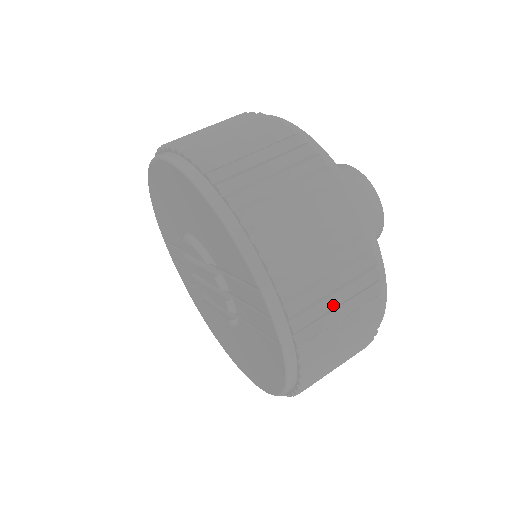
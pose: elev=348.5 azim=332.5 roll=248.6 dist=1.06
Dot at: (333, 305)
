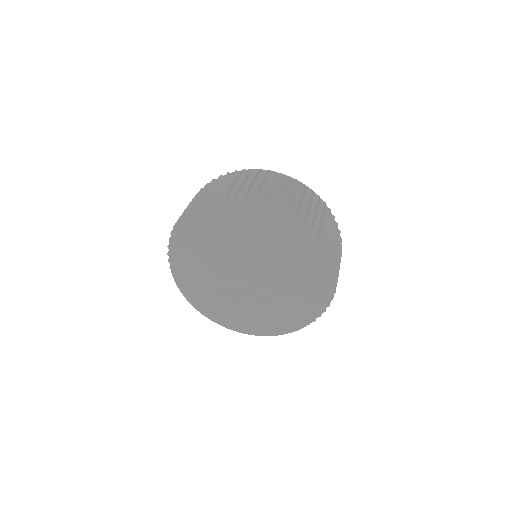
Dot at: occluded
